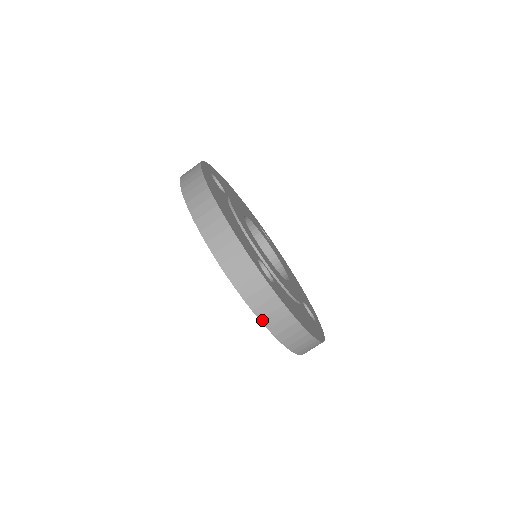
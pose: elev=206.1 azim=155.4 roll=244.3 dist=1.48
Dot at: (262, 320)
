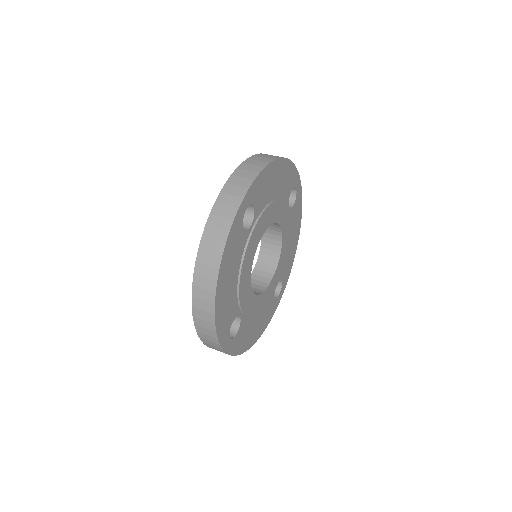
Dot at: occluded
